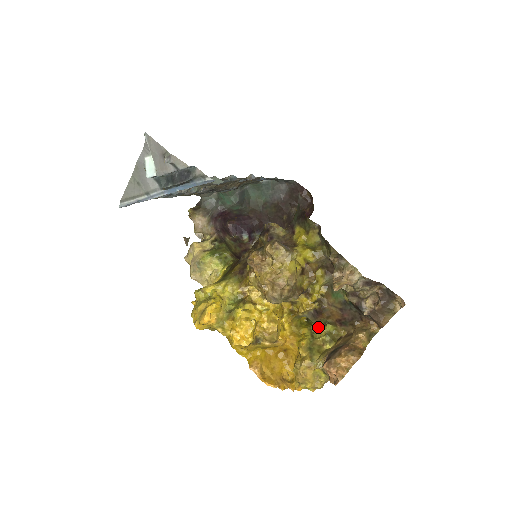
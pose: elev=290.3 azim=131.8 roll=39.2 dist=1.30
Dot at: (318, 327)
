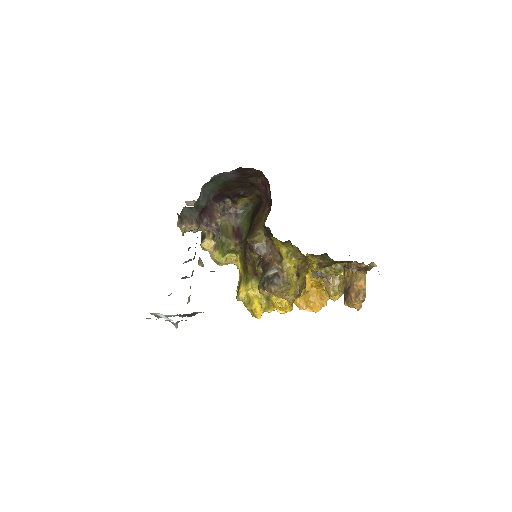
Dot at: occluded
